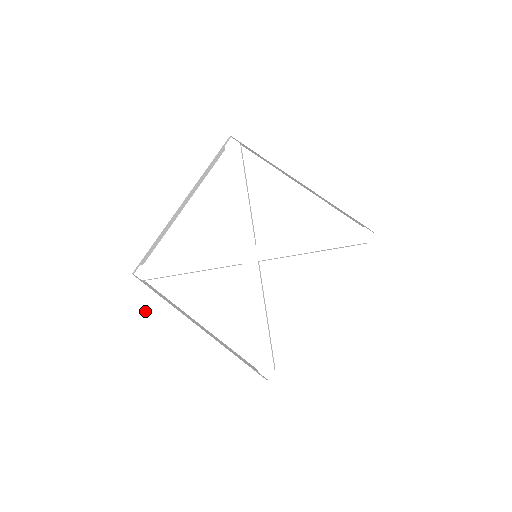
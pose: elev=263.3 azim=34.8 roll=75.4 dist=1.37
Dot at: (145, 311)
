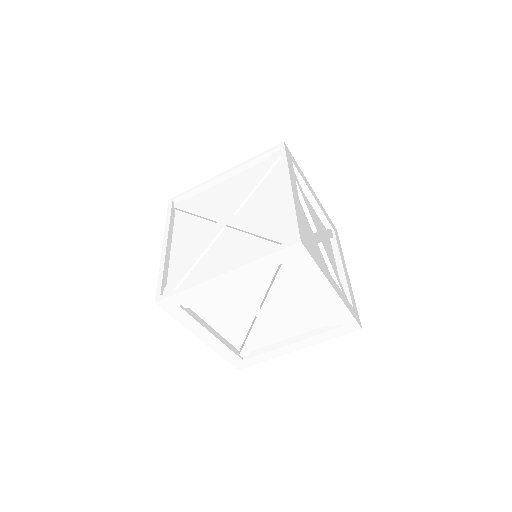
Dot at: (181, 323)
